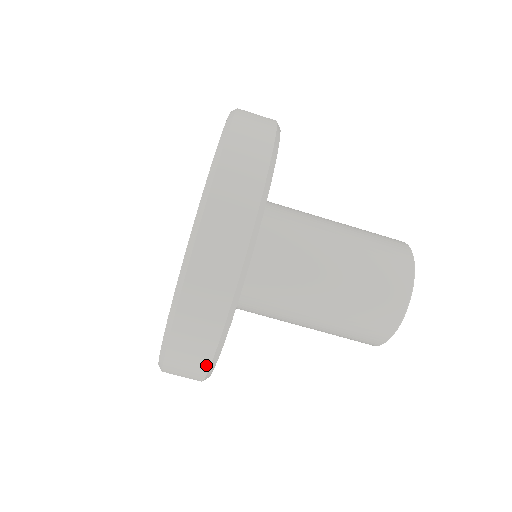
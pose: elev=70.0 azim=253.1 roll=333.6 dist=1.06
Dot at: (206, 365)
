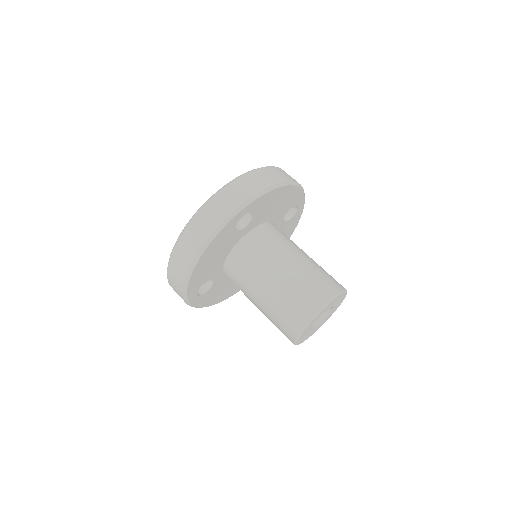
Dot at: (236, 206)
